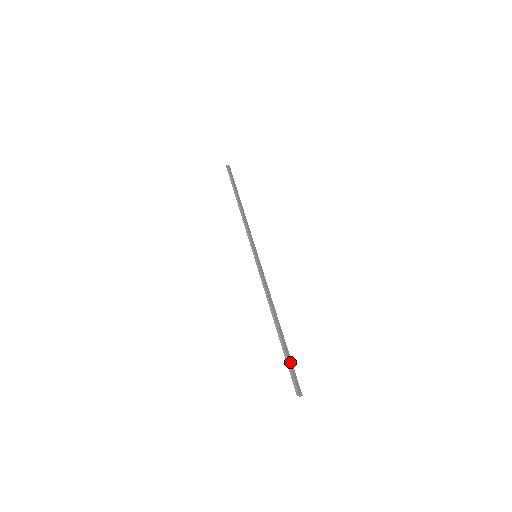
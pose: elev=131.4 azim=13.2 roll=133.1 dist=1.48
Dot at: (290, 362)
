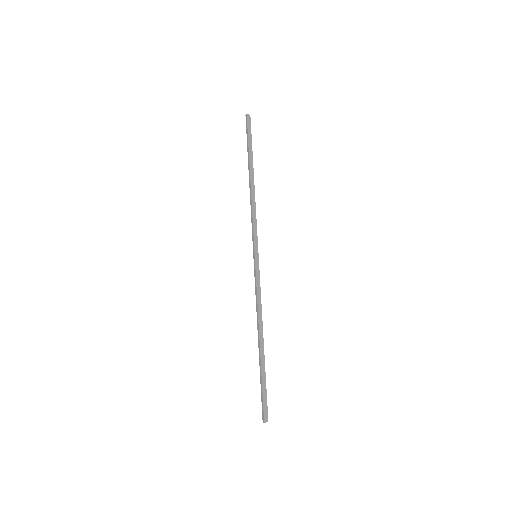
Dot at: (264, 388)
